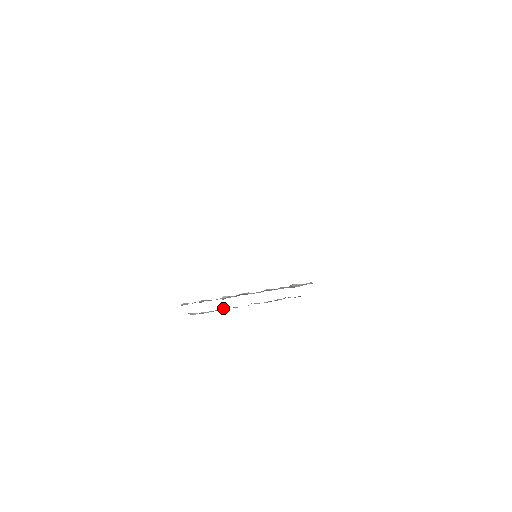
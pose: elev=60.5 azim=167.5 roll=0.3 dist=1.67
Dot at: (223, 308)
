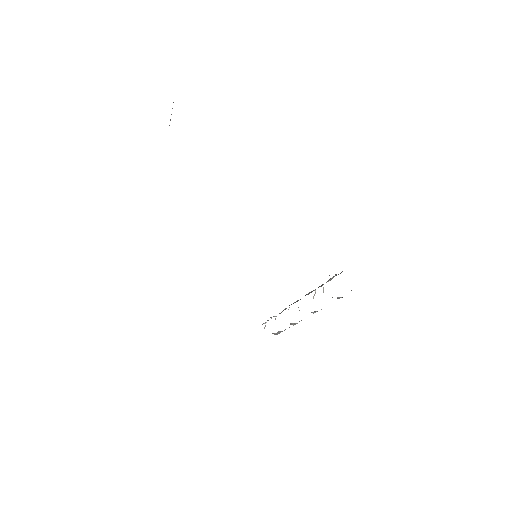
Dot at: (295, 323)
